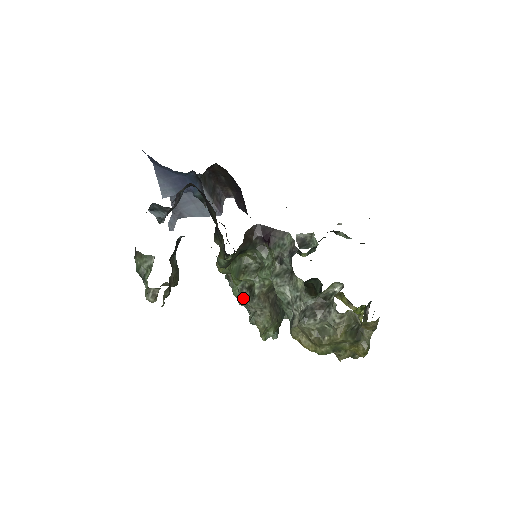
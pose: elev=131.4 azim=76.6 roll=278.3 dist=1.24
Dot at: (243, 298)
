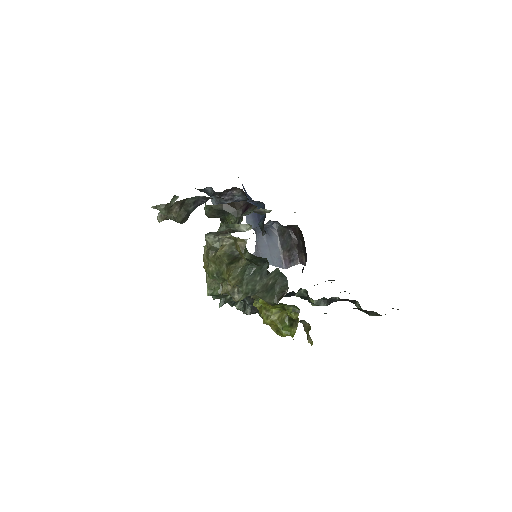
Dot at: occluded
